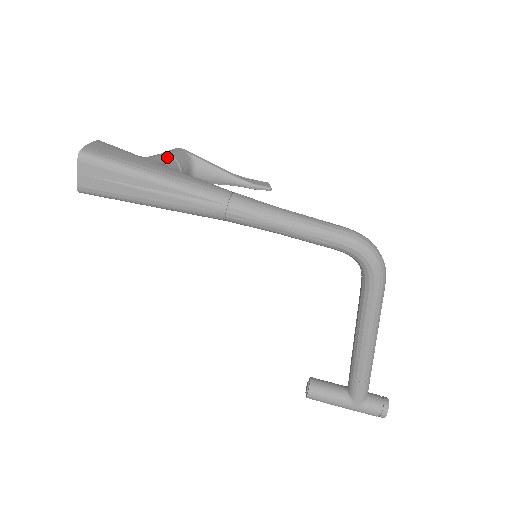
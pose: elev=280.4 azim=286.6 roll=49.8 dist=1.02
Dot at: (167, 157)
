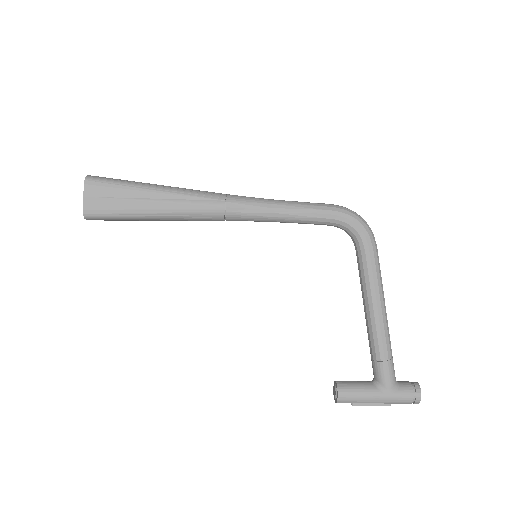
Dot at: occluded
